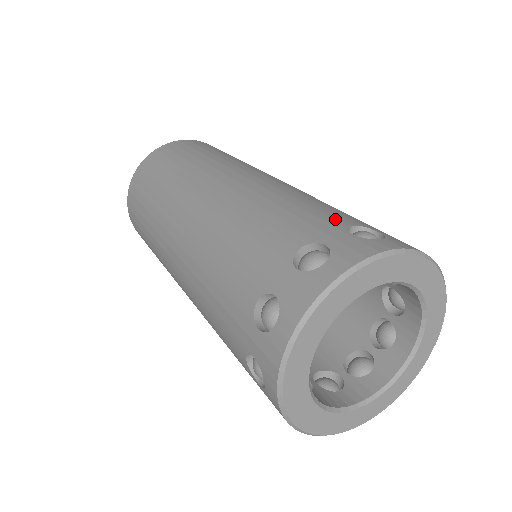
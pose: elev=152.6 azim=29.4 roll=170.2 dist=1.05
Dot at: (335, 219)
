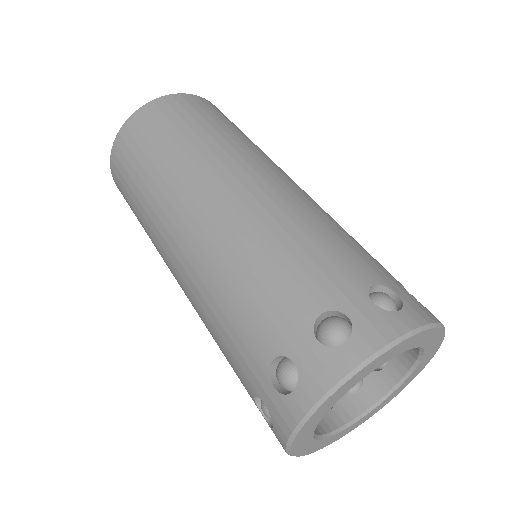
Dot at: (354, 273)
